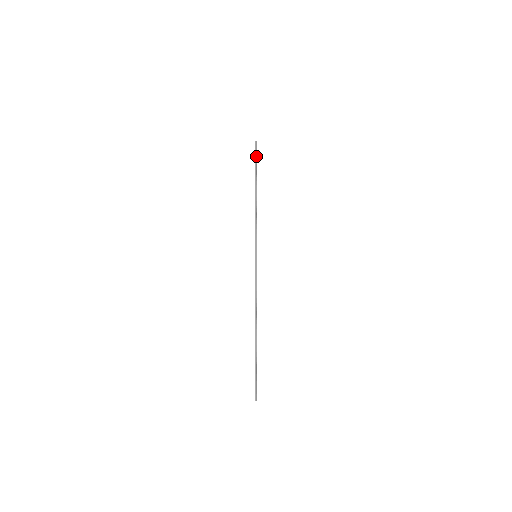
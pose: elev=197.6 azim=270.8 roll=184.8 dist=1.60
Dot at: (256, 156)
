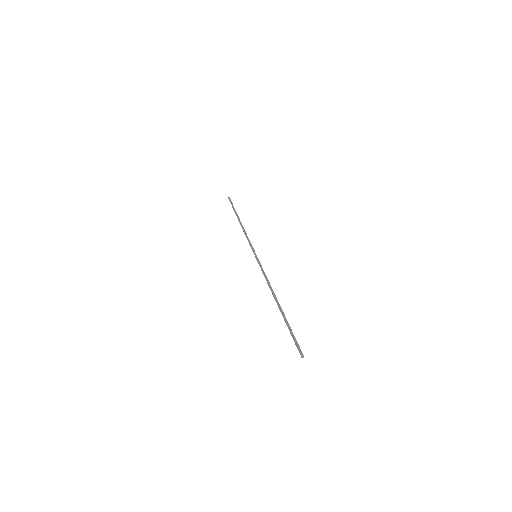
Dot at: (232, 204)
